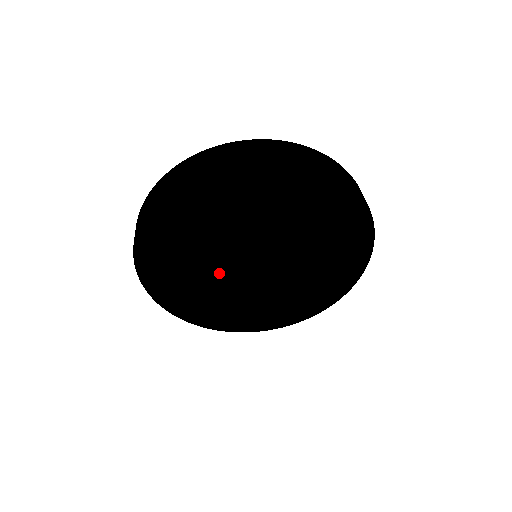
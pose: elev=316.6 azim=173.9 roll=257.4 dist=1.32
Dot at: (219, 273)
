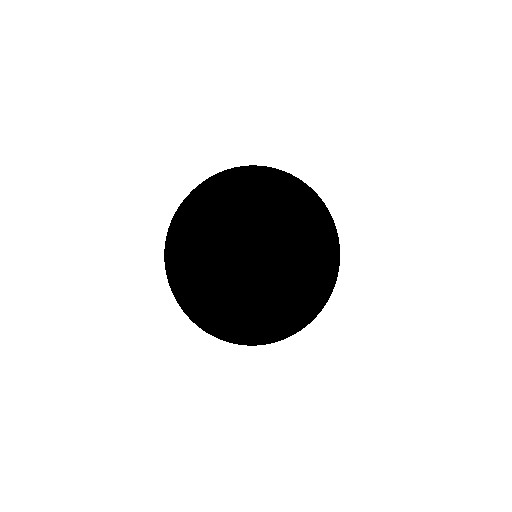
Dot at: (242, 284)
